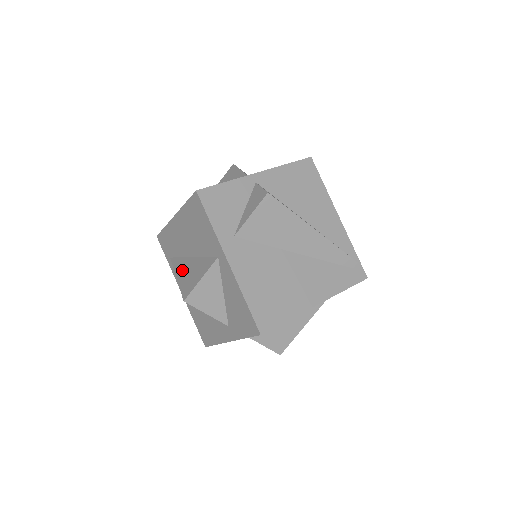
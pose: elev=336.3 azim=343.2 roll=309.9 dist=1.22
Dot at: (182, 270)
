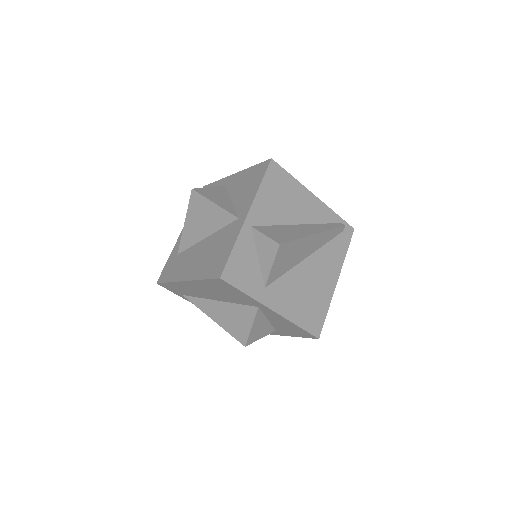
Dot at: (215, 313)
